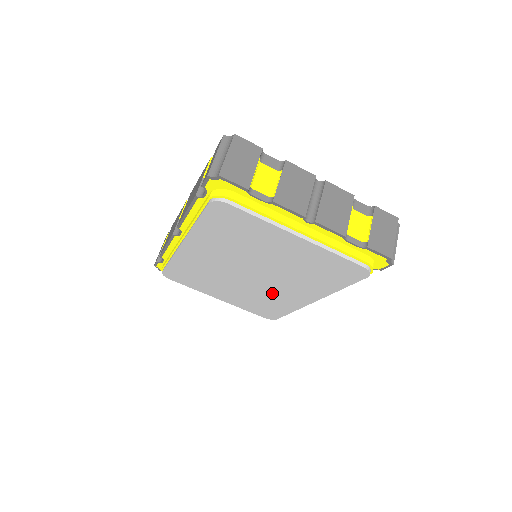
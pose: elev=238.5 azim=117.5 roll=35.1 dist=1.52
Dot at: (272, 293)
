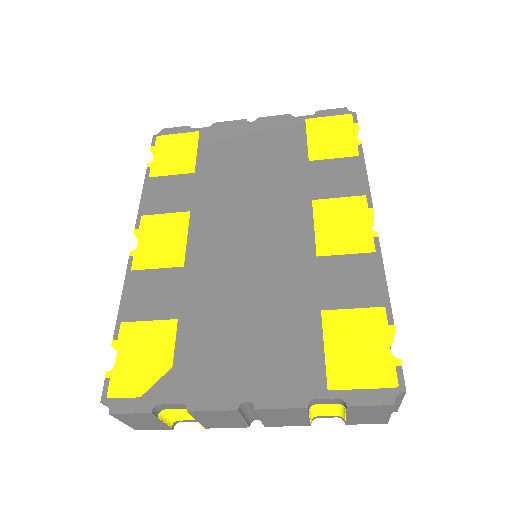
Dot at: occluded
